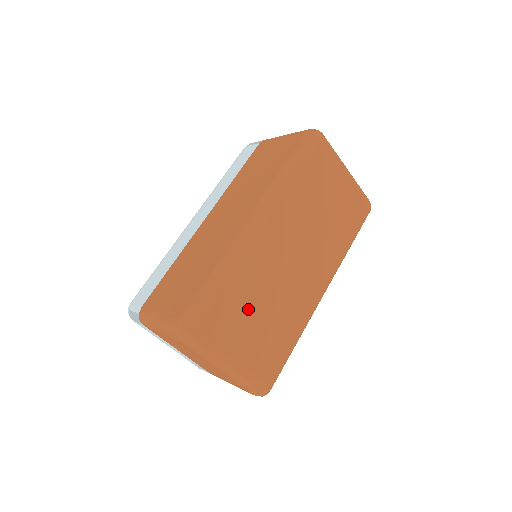
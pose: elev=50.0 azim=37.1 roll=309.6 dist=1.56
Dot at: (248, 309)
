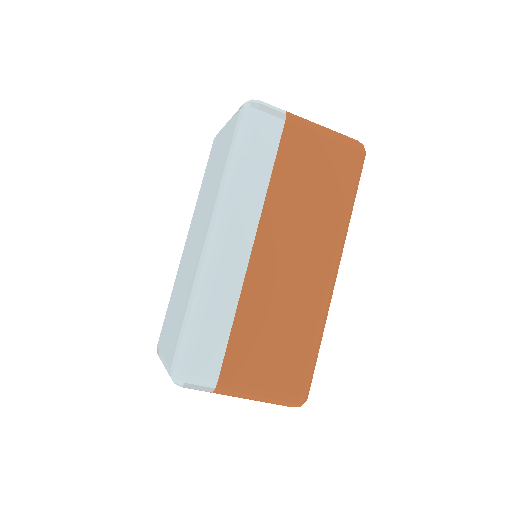
Dot at: occluded
